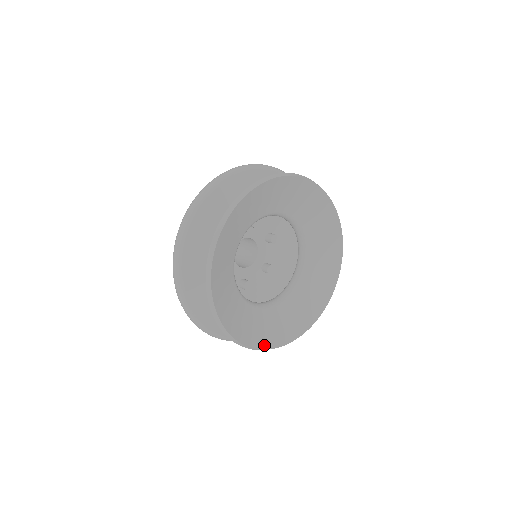
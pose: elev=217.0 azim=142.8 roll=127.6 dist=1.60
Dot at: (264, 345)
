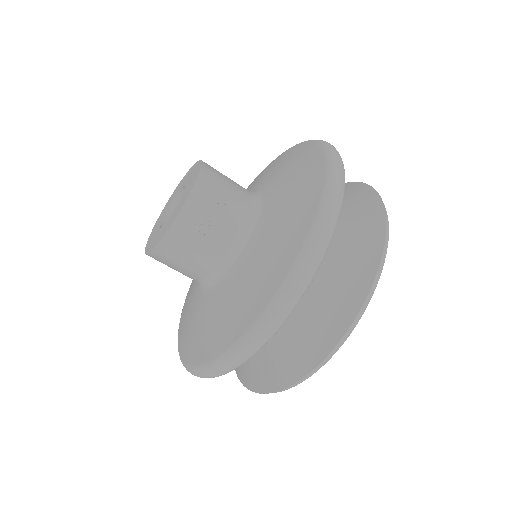
Dot at: occluded
